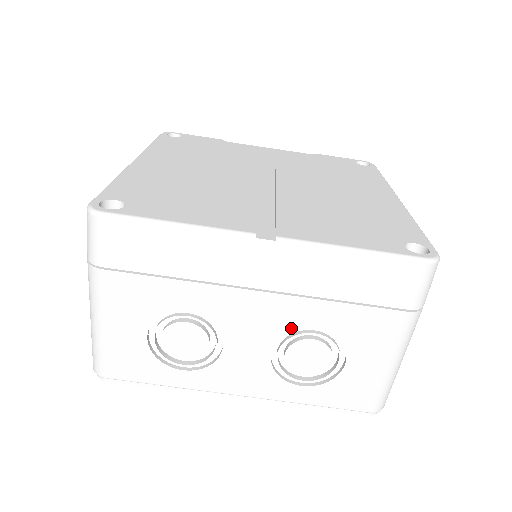
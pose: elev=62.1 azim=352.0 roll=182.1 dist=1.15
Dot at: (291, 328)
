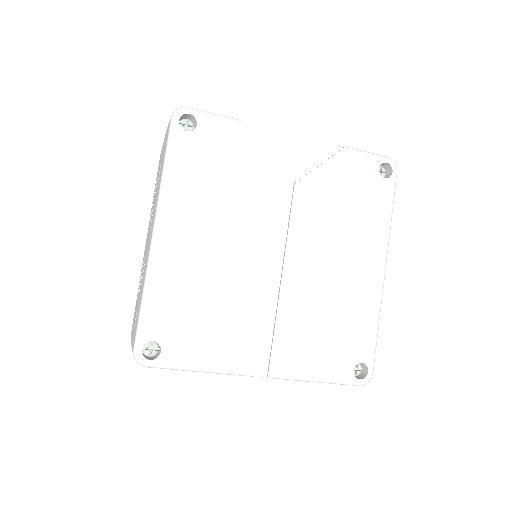
Dot at: occluded
